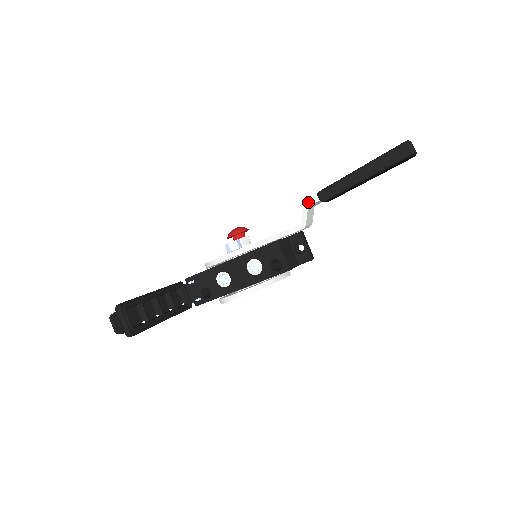
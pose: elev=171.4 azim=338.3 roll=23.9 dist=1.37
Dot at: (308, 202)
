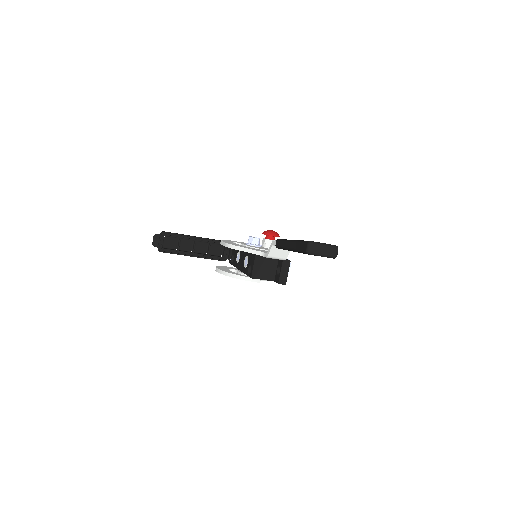
Dot at: (274, 242)
